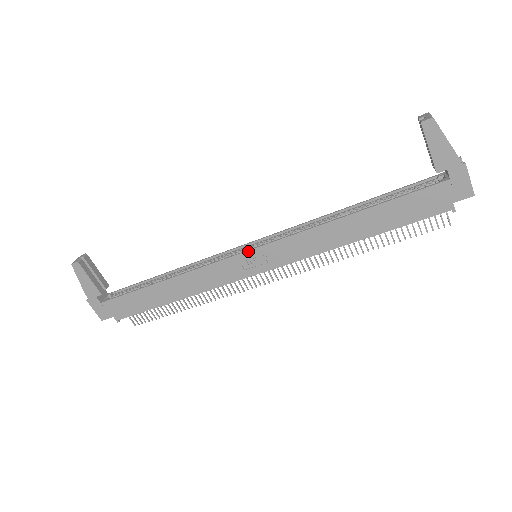
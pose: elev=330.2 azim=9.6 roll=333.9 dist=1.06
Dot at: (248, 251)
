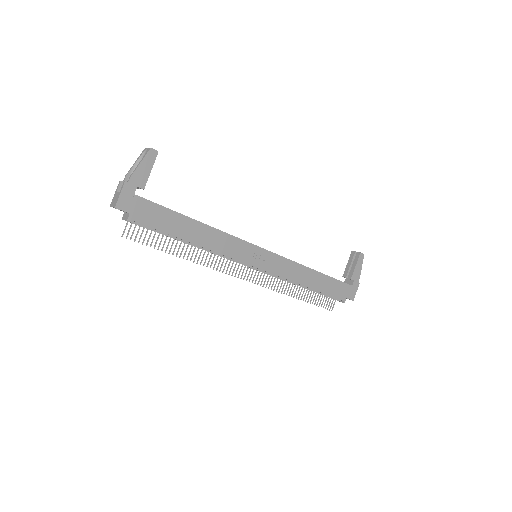
Dot at: (263, 248)
